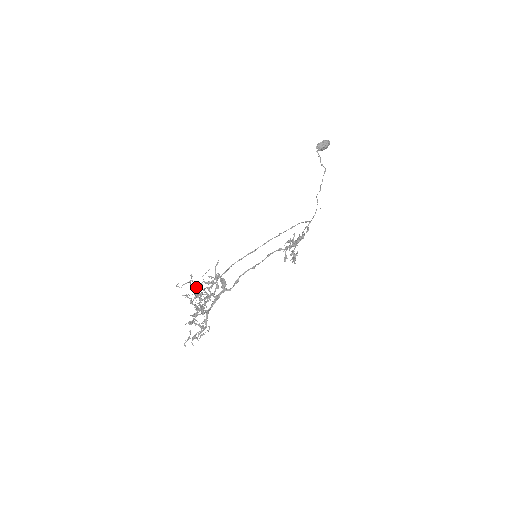
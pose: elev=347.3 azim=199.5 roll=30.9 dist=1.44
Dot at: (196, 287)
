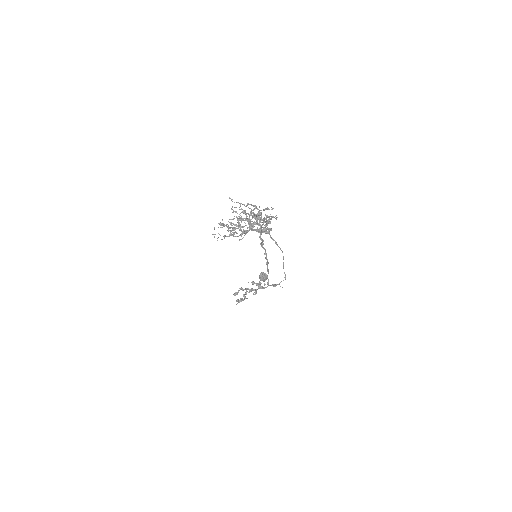
Dot at: occluded
